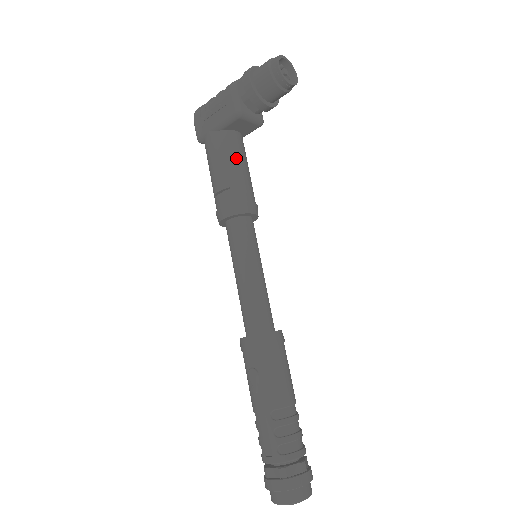
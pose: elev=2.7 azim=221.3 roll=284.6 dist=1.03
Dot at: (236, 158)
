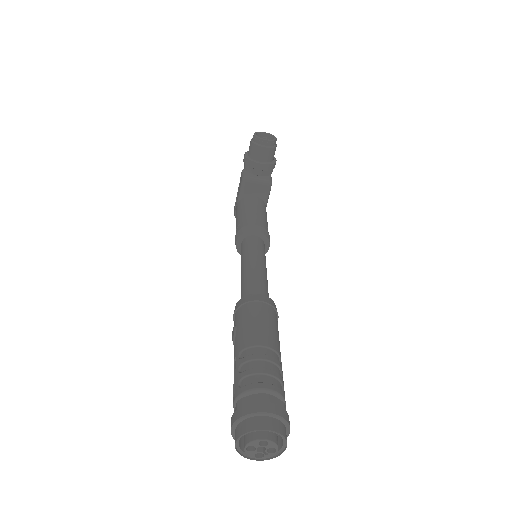
Dot at: (249, 207)
